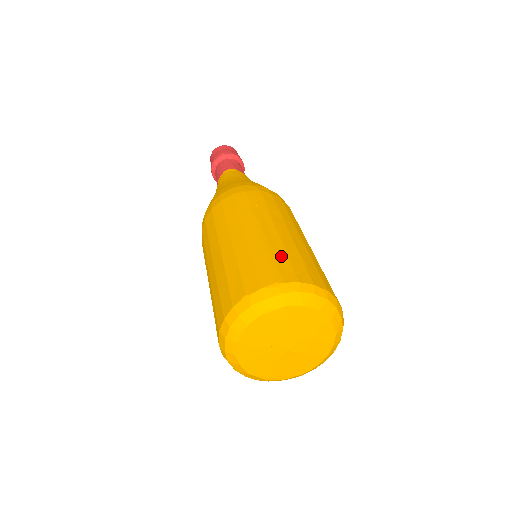
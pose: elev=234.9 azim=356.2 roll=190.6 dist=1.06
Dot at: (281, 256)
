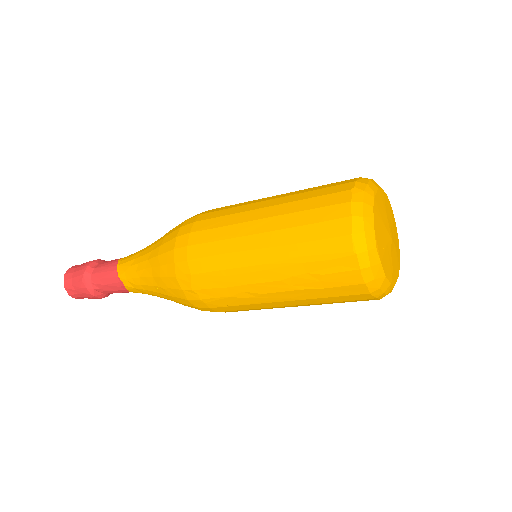
Dot at: occluded
